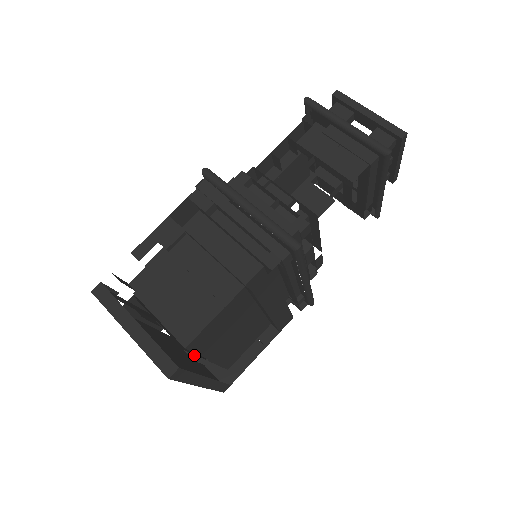
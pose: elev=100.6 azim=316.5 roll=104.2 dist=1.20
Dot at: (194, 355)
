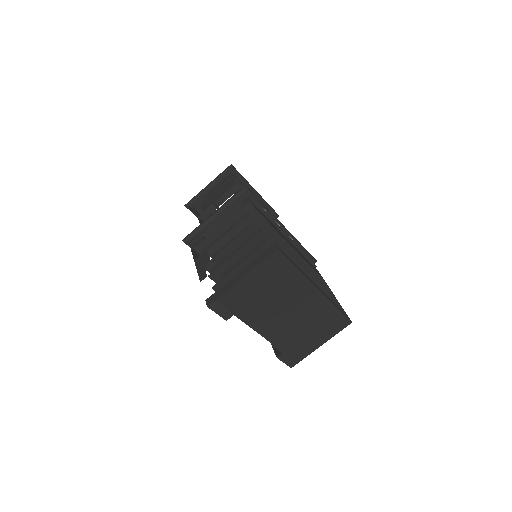
Dot at: (317, 345)
